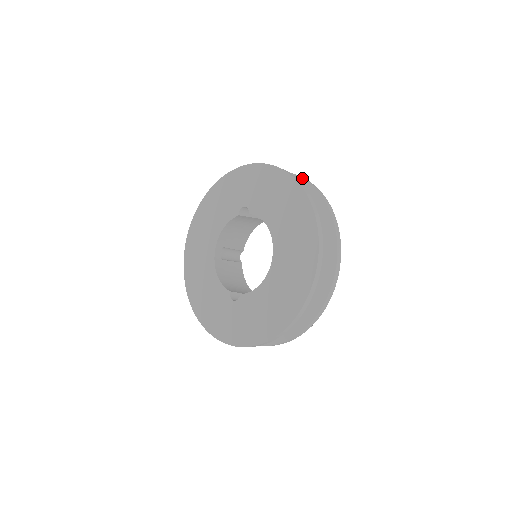
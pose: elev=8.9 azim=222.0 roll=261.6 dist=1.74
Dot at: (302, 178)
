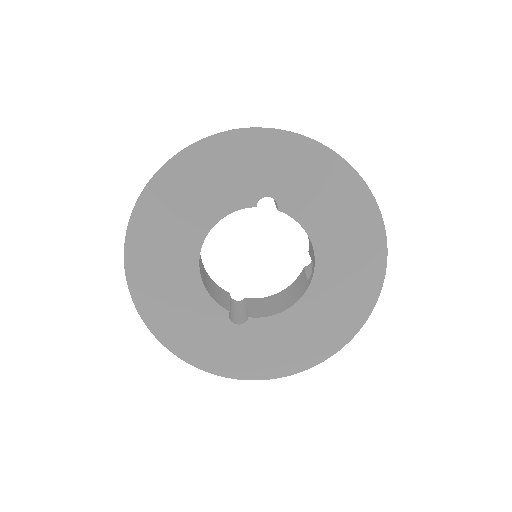
Dot at: occluded
